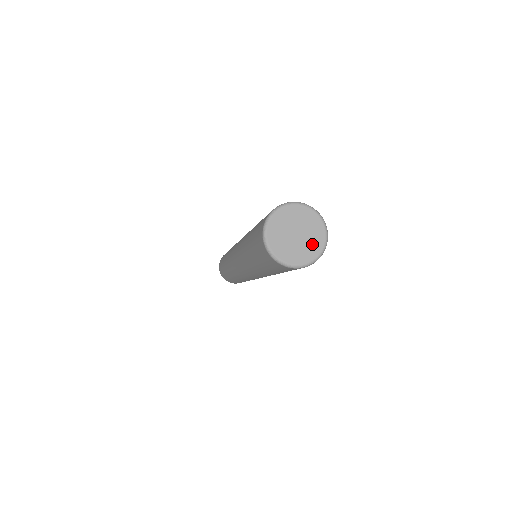
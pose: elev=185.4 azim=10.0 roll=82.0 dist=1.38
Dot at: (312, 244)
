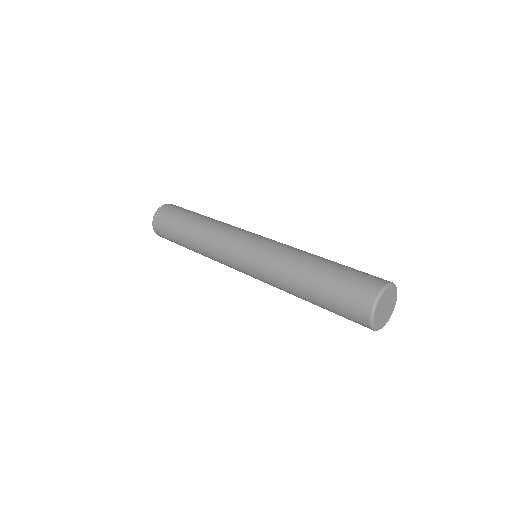
Dot at: (387, 317)
